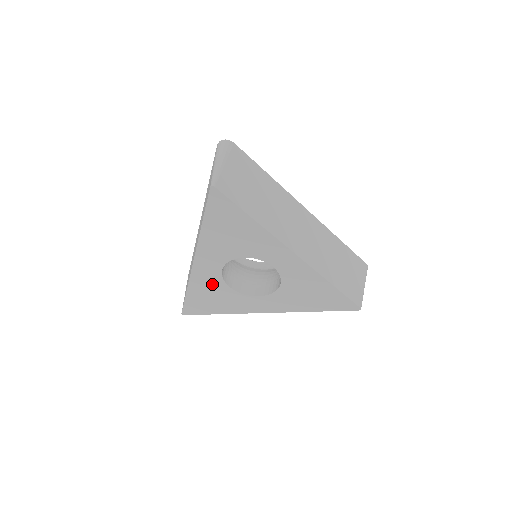
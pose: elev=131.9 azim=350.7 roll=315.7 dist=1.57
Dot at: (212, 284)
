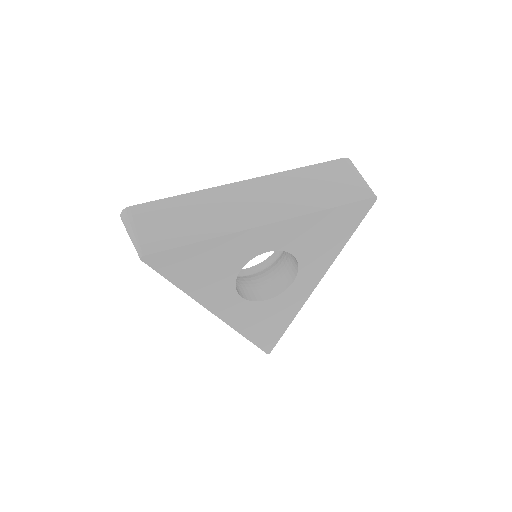
Dot at: (252, 313)
